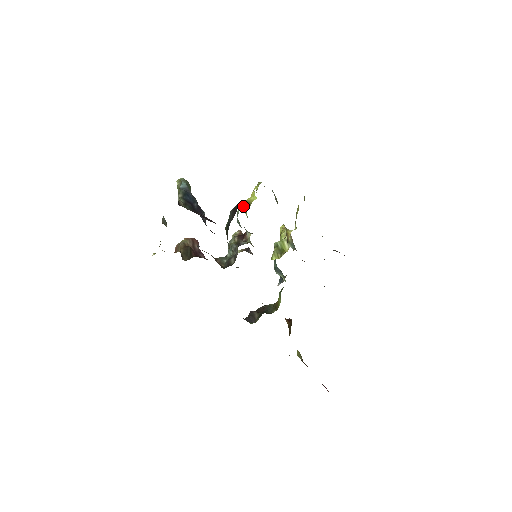
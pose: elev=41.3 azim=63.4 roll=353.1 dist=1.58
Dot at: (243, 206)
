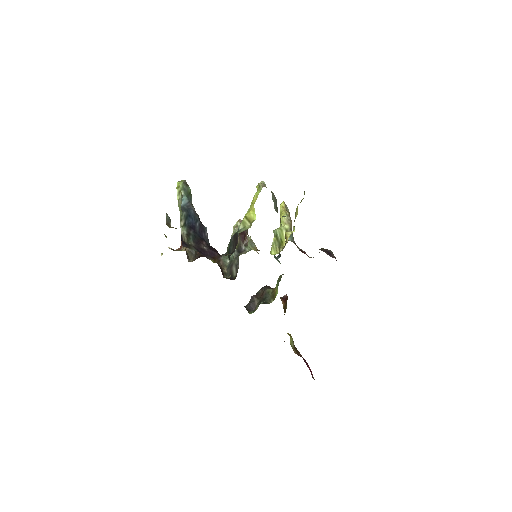
Dot at: (243, 223)
